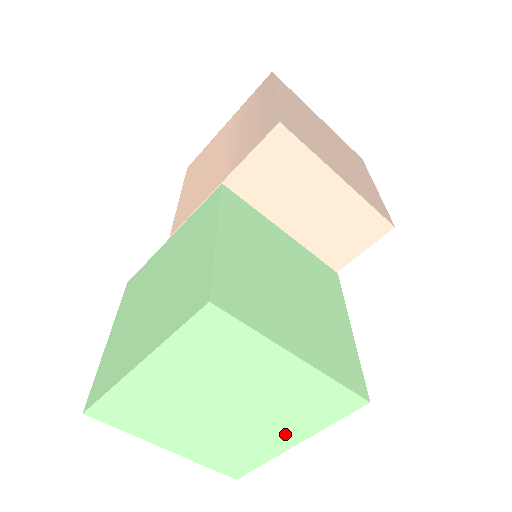
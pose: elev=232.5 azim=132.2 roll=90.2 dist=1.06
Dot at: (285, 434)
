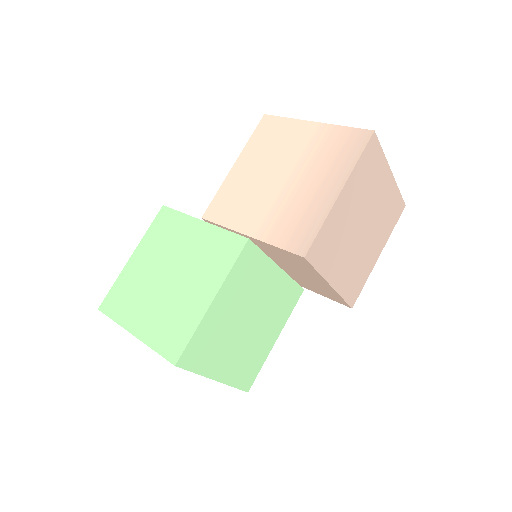
Dot at: occluded
